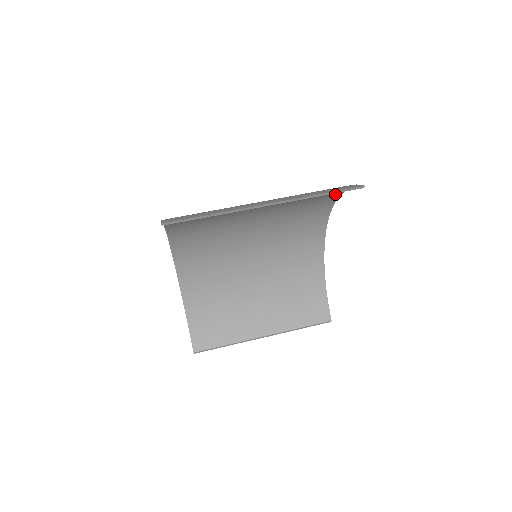
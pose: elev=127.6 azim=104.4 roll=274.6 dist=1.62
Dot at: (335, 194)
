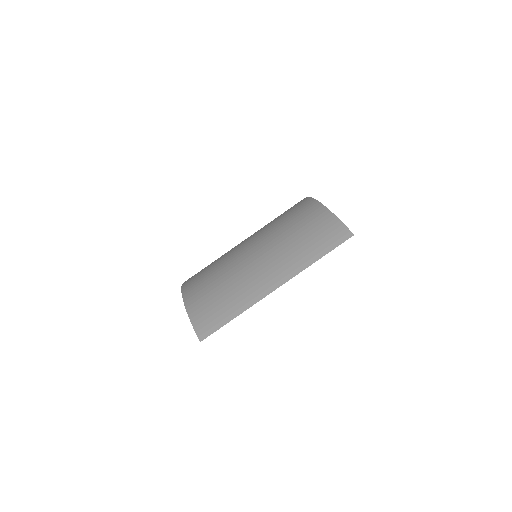
Dot at: occluded
